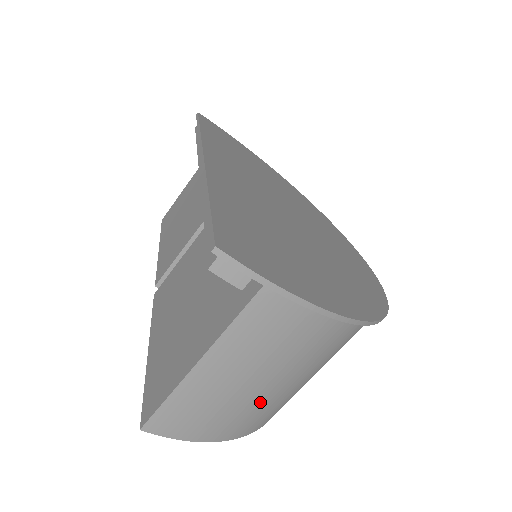
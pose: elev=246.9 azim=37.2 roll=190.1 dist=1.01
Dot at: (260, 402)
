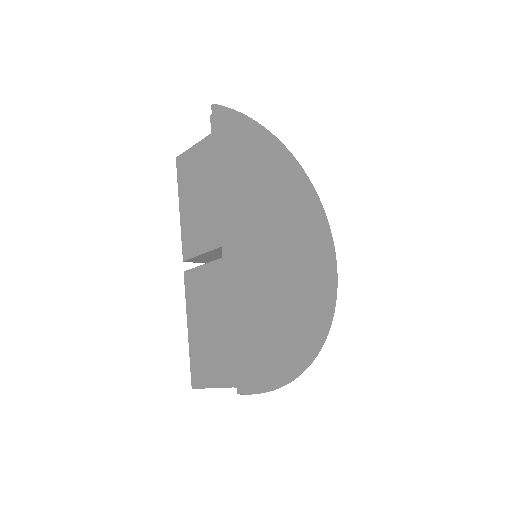
Dot at: occluded
